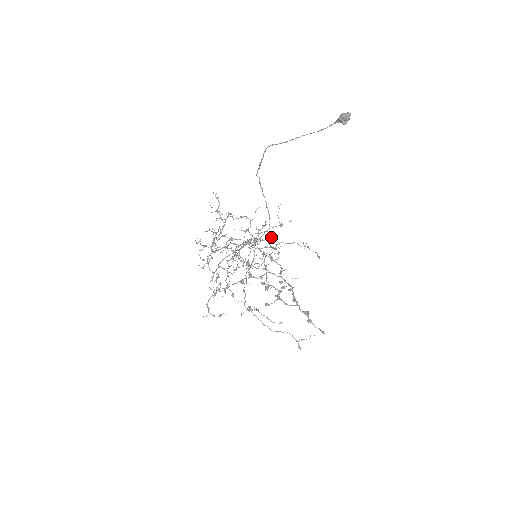
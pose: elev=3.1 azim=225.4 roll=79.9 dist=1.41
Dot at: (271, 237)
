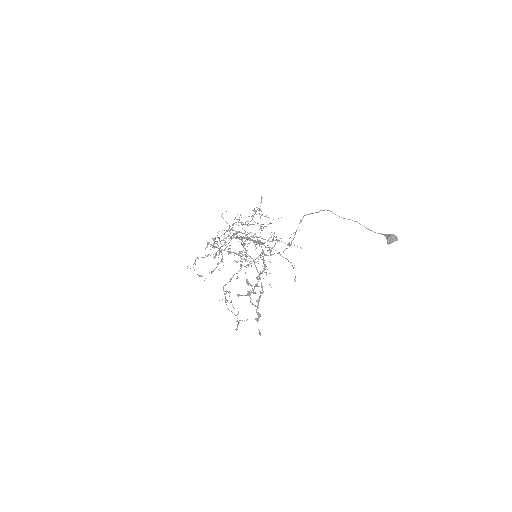
Dot at: occluded
